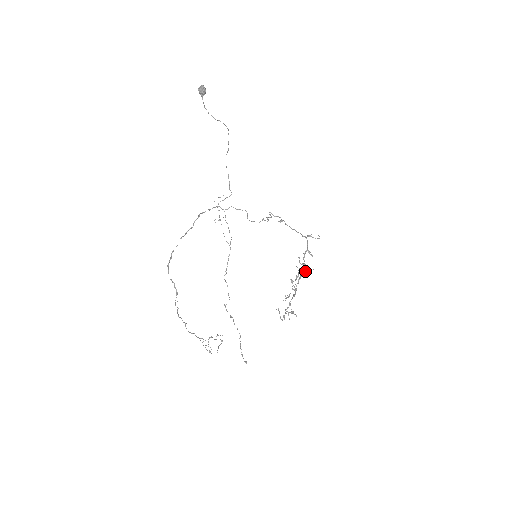
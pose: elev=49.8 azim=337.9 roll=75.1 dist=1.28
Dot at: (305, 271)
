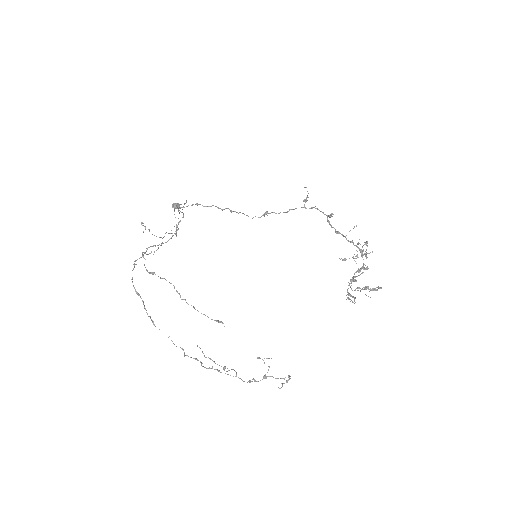
Dot at: (345, 236)
